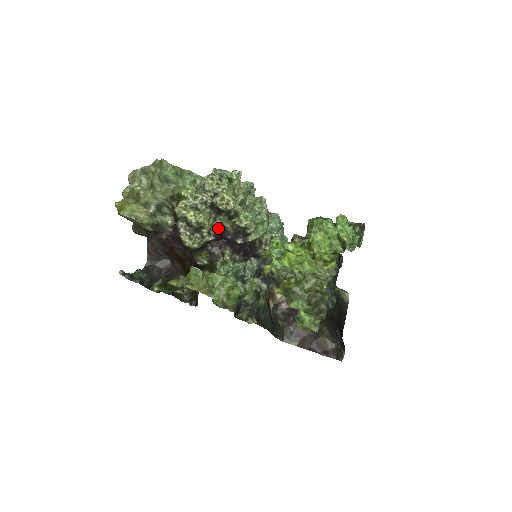
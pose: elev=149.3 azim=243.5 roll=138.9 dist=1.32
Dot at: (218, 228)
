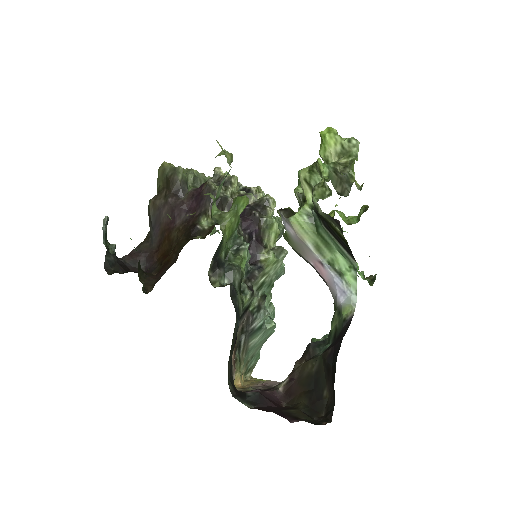
Dot at: occluded
